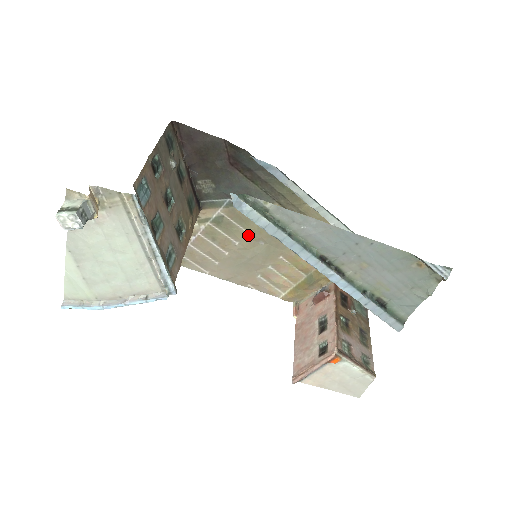
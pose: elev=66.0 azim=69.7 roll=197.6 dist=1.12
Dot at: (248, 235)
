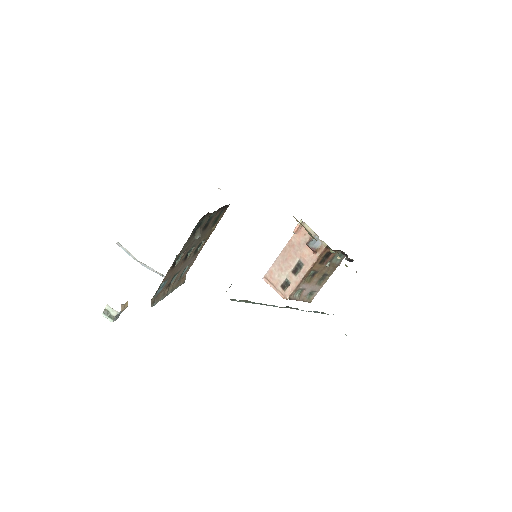
Dot at: occluded
